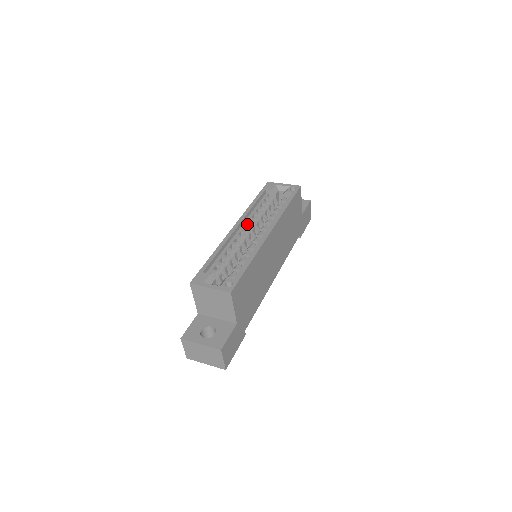
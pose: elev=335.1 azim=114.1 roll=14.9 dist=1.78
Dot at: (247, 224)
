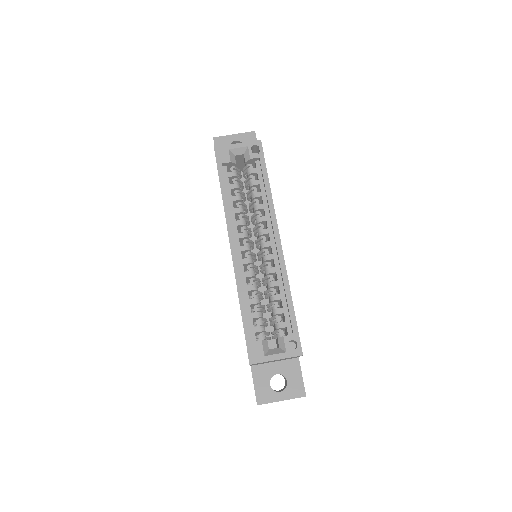
Dot at: (240, 235)
